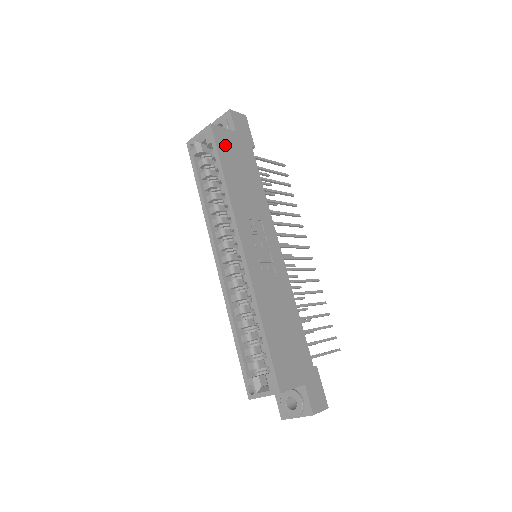
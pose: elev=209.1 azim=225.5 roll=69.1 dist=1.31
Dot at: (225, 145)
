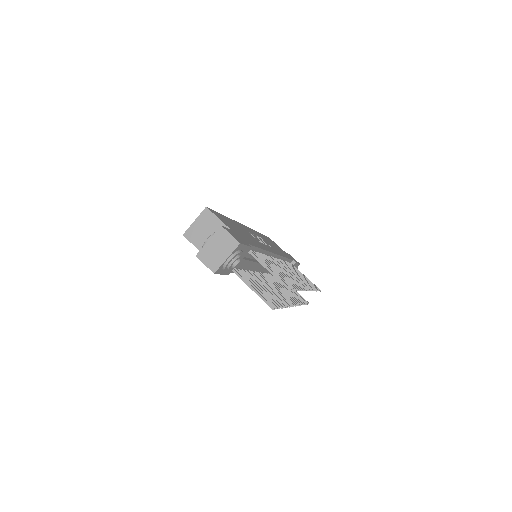
Dot at: (272, 241)
